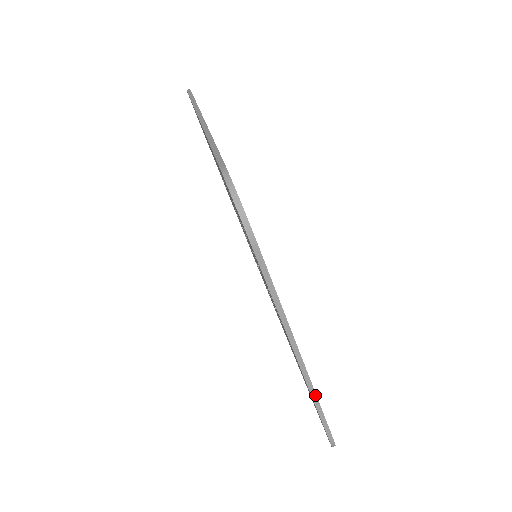
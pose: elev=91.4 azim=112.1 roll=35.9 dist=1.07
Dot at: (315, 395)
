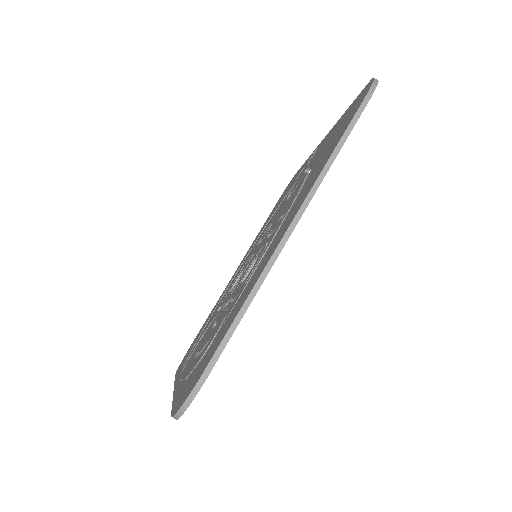
Dot at: occluded
